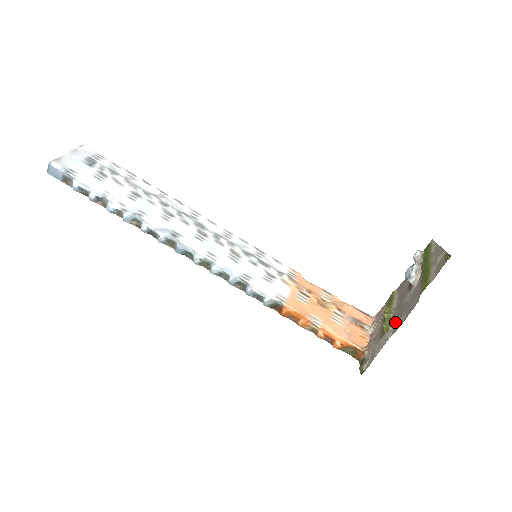
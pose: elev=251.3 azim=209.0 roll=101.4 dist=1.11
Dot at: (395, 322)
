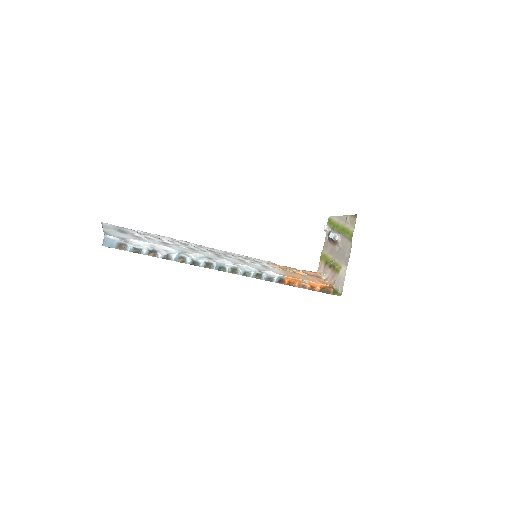
Dot at: (342, 261)
